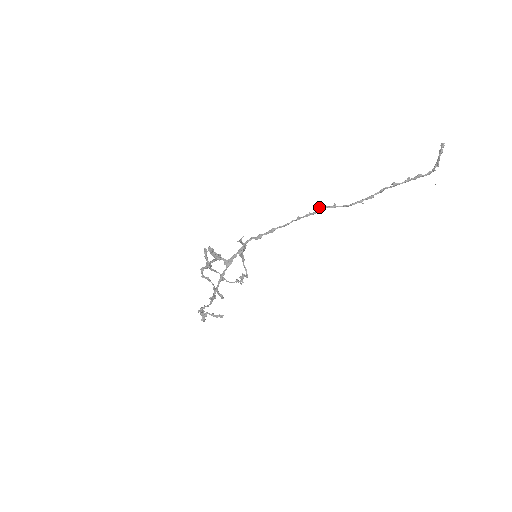
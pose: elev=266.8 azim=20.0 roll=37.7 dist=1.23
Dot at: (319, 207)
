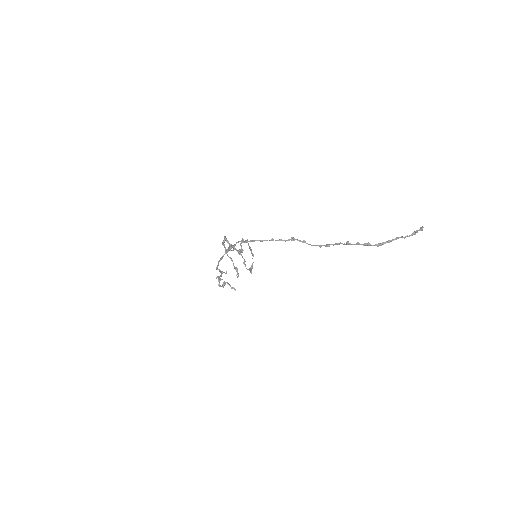
Dot at: (291, 238)
